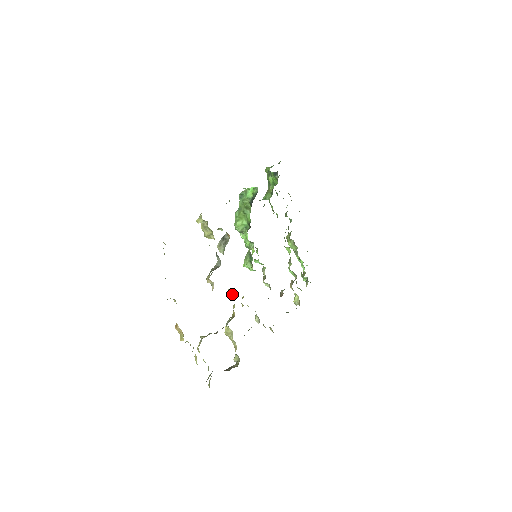
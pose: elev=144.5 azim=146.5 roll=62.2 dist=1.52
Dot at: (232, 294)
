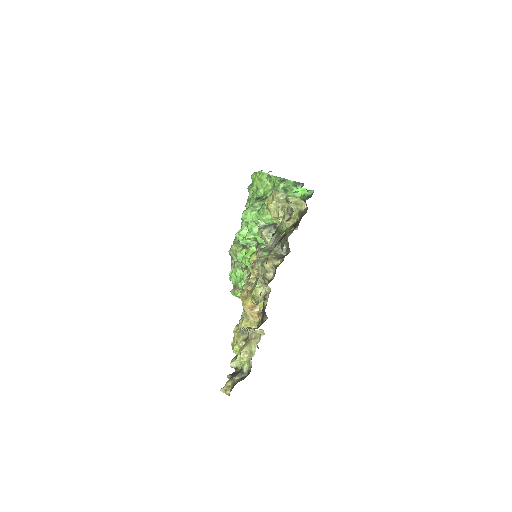
Dot at: (261, 289)
